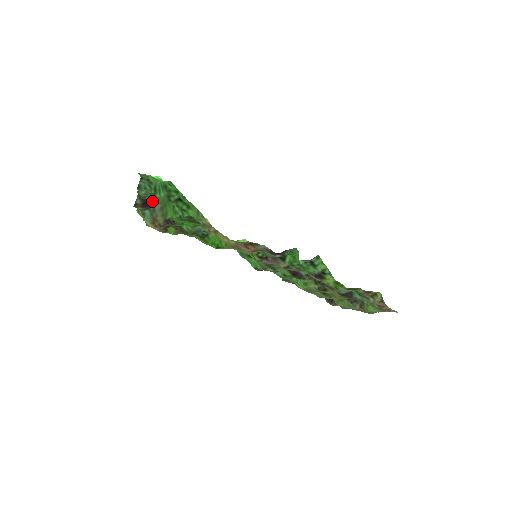
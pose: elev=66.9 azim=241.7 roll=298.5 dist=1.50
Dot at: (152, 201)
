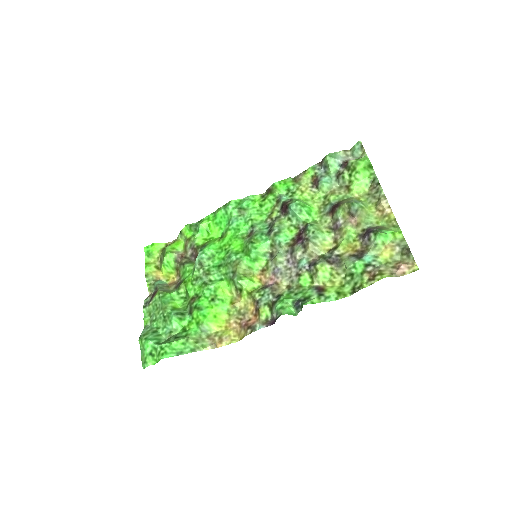
Dot at: (154, 297)
